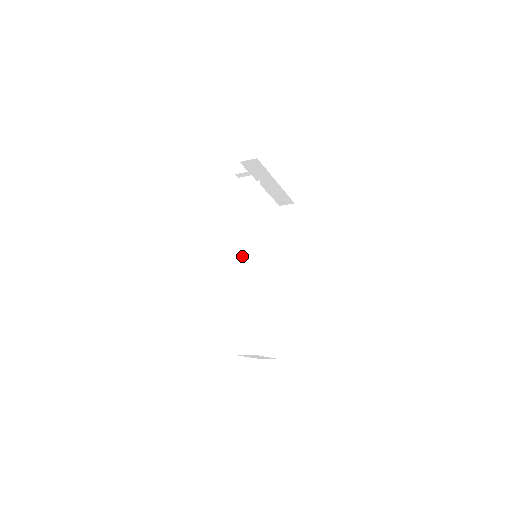
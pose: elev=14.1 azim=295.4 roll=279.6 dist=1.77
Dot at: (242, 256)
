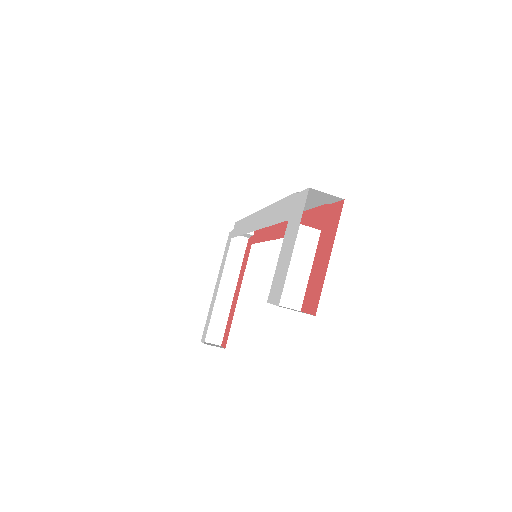
Dot at: occluded
